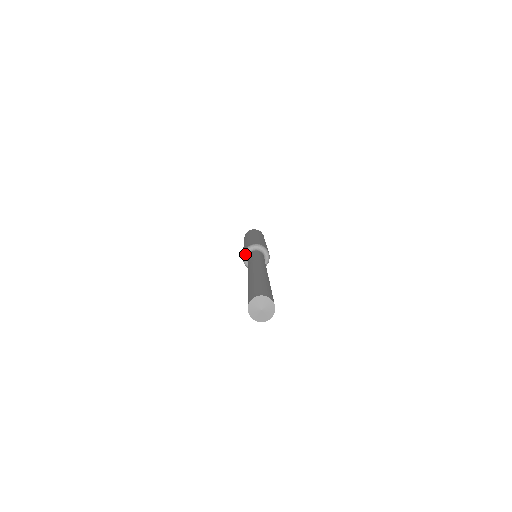
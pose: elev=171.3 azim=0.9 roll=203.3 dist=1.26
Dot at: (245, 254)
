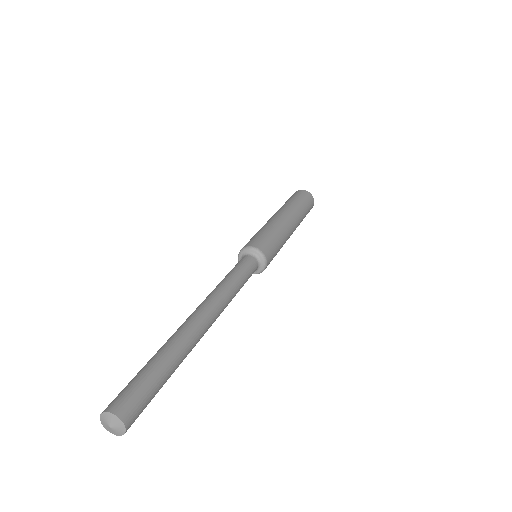
Dot at: (239, 260)
